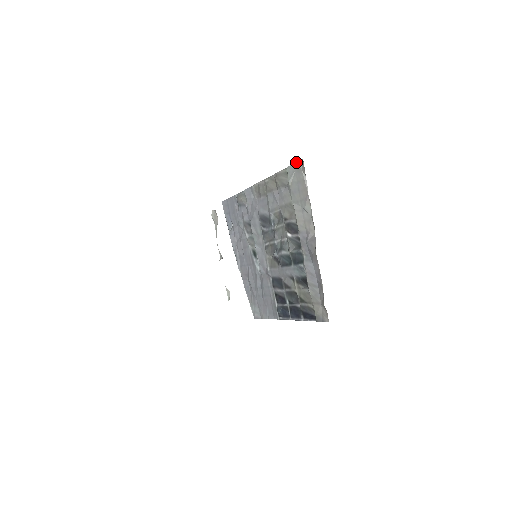
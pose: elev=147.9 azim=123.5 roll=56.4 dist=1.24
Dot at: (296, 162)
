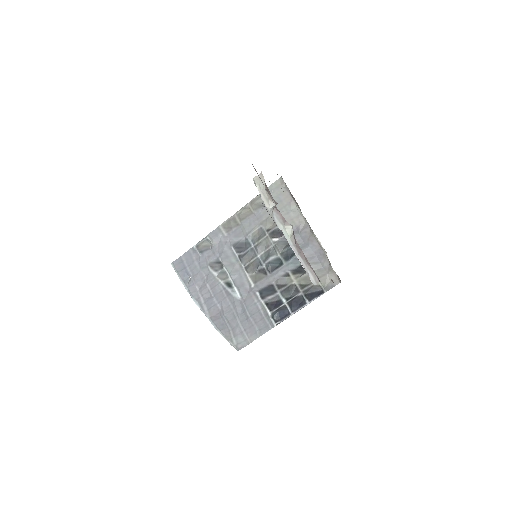
Dot at: (274, 182)
